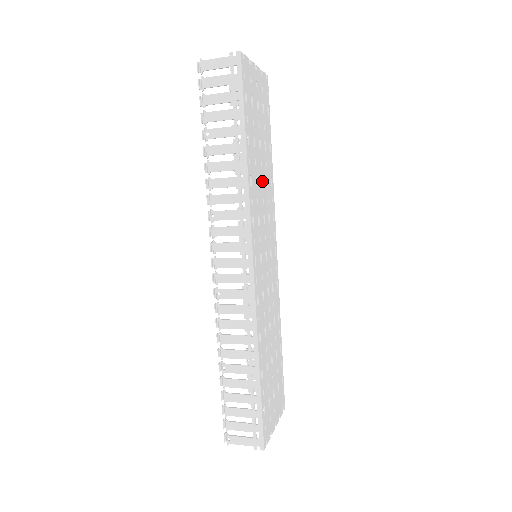
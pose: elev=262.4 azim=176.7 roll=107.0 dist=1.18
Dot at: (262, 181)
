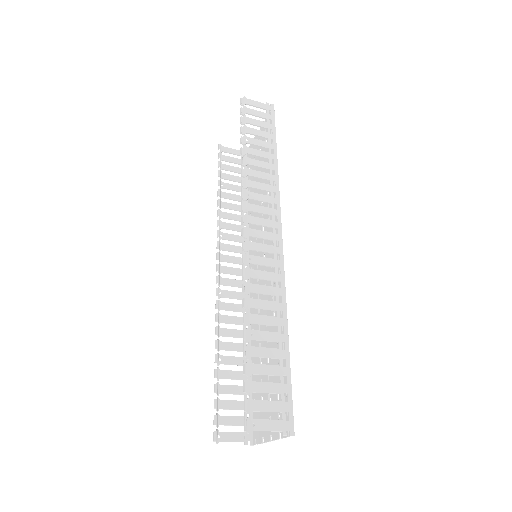
Dot at: occluded
